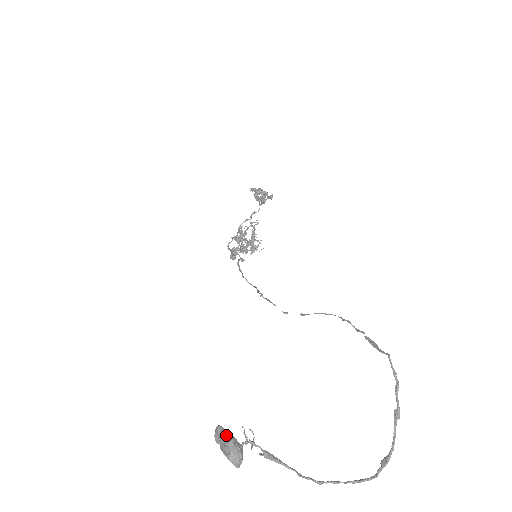
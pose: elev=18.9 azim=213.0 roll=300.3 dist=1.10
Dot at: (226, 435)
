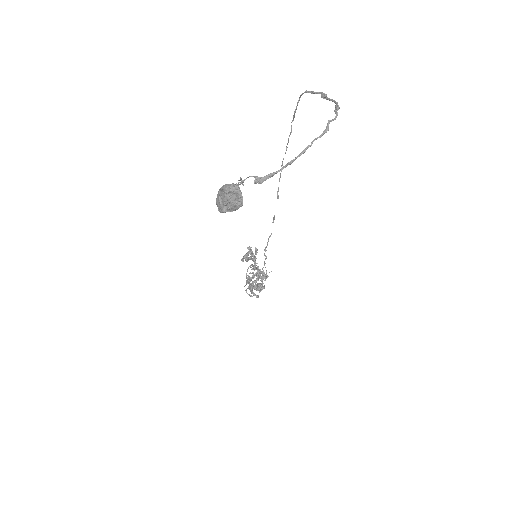
Dot at: (219, 191)
